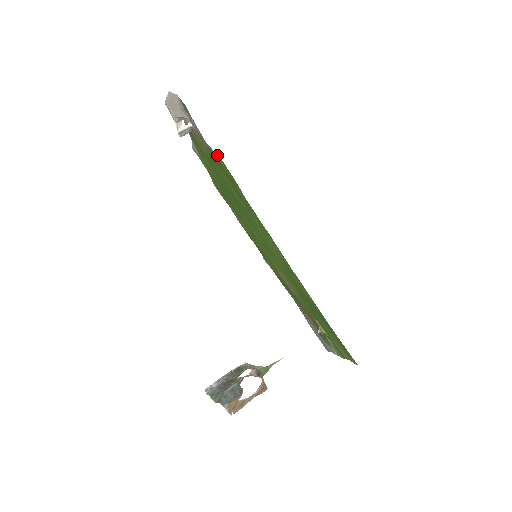
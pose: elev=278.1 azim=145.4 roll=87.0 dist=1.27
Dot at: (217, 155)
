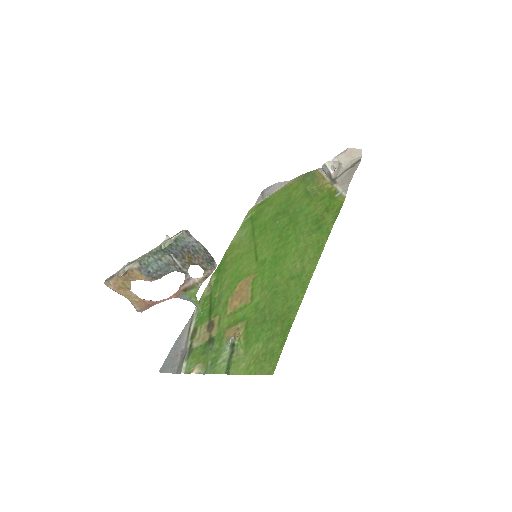
Dot at: (345, 194)
